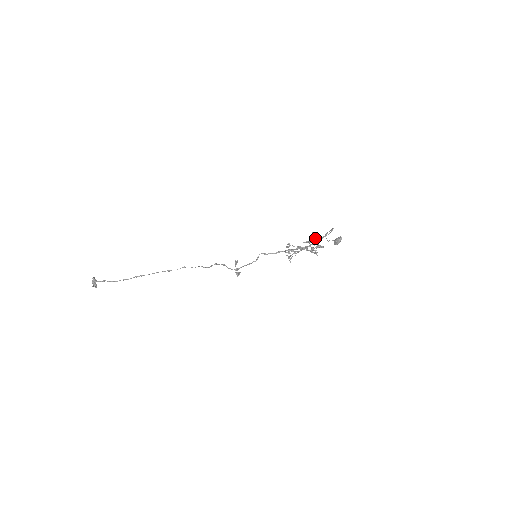
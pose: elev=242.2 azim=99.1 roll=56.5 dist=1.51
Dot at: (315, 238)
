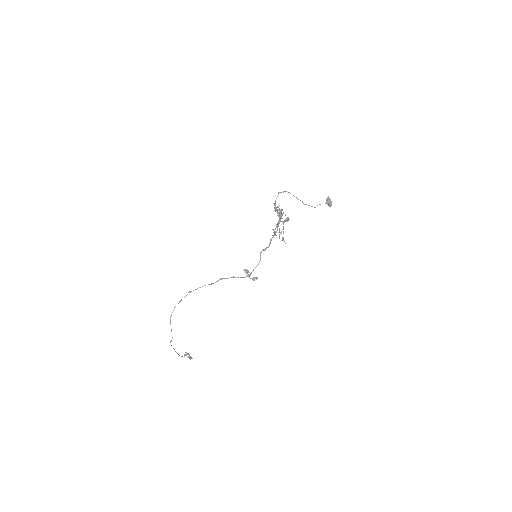
Dot at: (274, 208)
